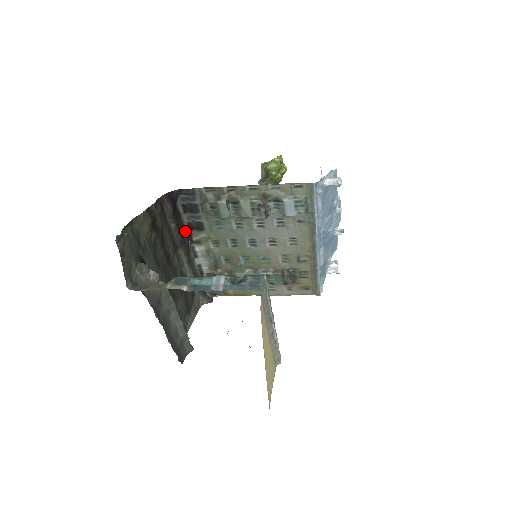
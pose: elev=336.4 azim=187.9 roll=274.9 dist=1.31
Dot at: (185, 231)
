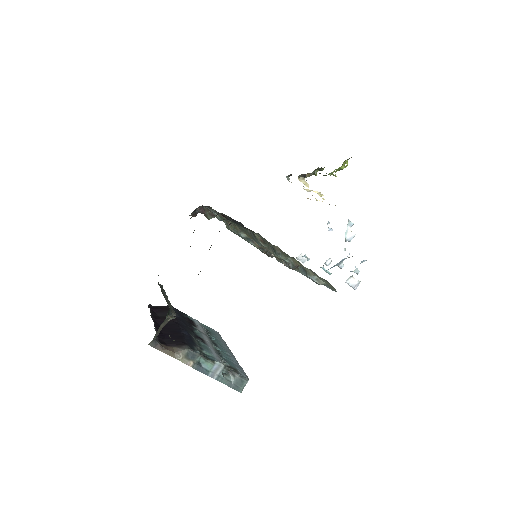
Dot at: occluded
